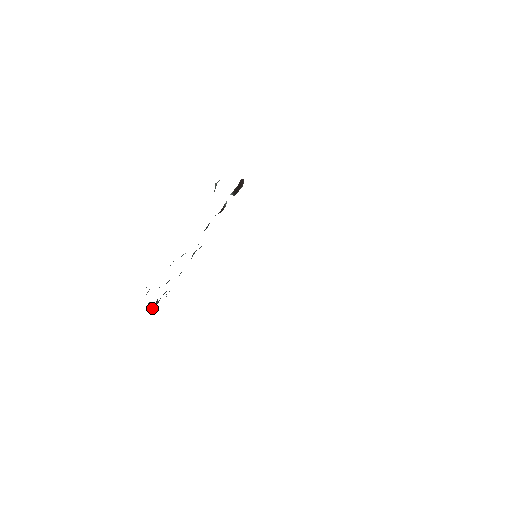
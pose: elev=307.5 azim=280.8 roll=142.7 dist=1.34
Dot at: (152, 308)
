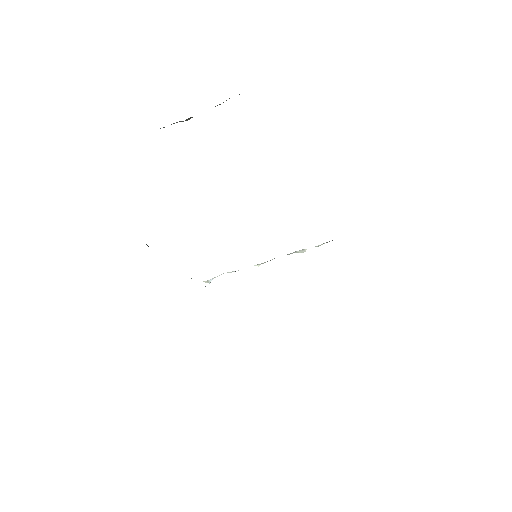
Dot at: occluded
